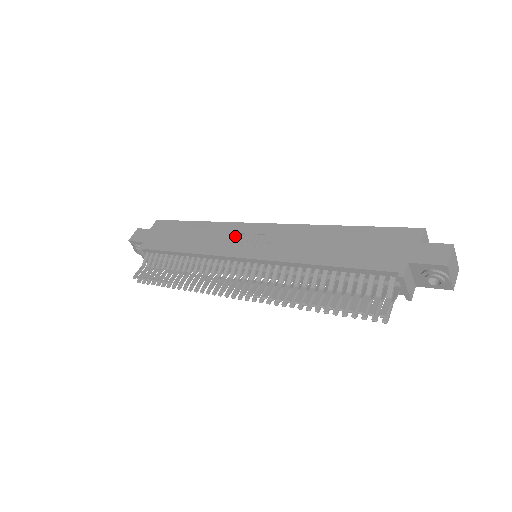
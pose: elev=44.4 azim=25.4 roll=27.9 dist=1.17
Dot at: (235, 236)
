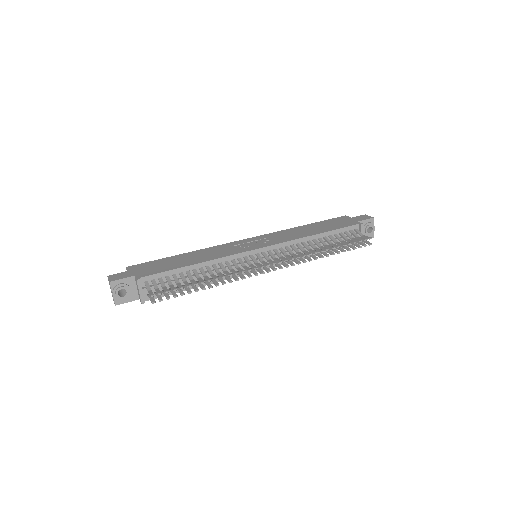
Dot at: (234, 246)
